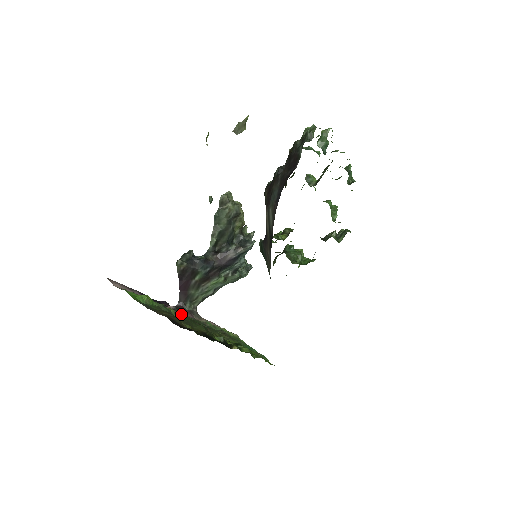
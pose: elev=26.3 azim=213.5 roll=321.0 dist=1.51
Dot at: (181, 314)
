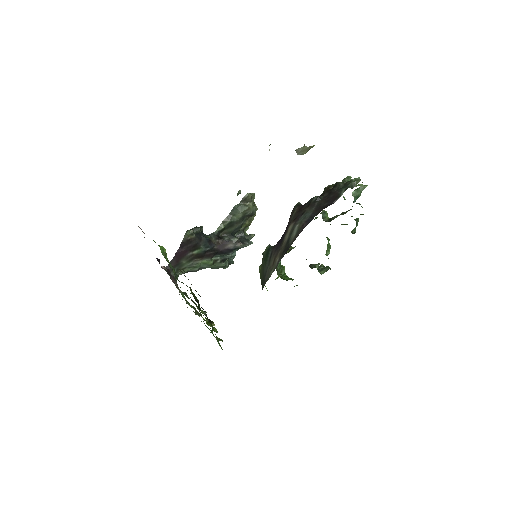
Dot at: occluded
